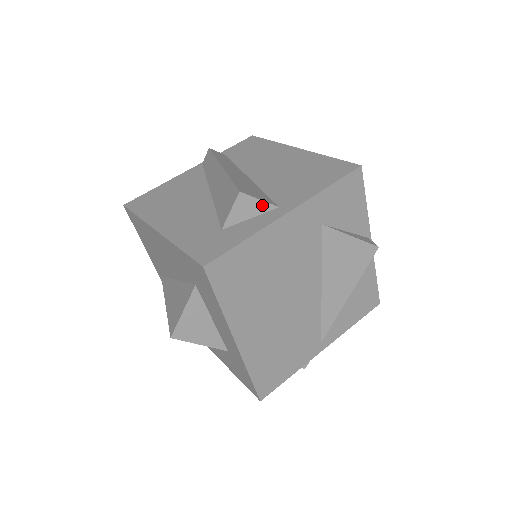
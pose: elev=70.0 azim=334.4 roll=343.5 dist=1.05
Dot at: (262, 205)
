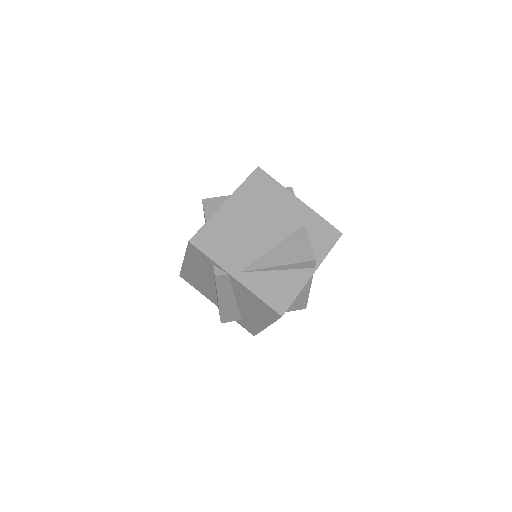
Dot at: occluded
